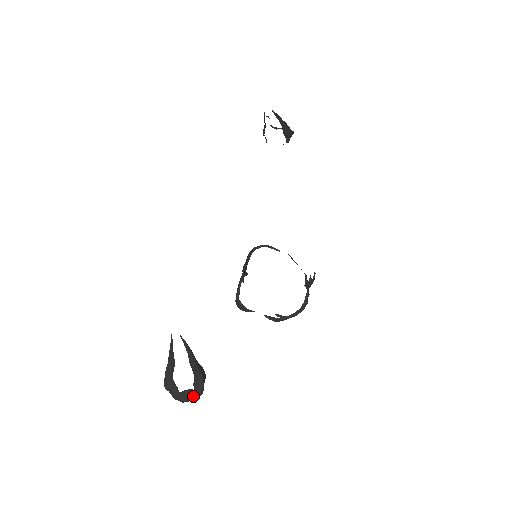
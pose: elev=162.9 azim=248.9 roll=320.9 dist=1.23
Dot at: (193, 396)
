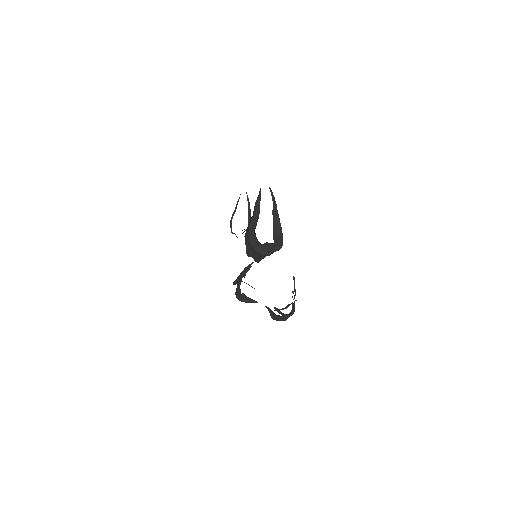
Dot at: (275, 247)
